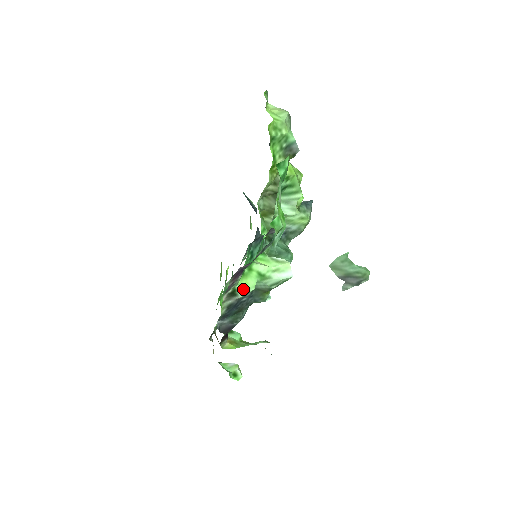
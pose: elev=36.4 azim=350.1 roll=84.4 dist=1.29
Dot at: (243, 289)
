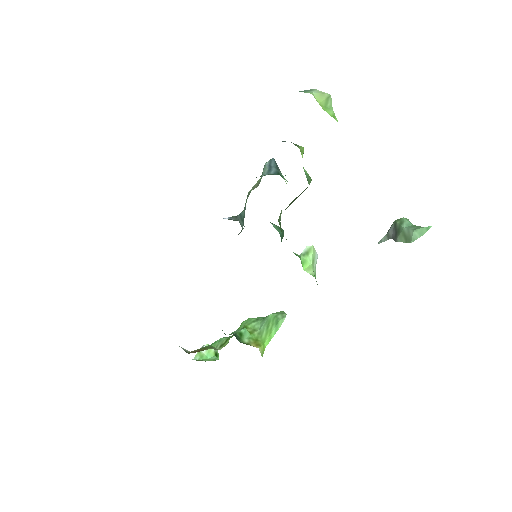
Dot at: occluded
